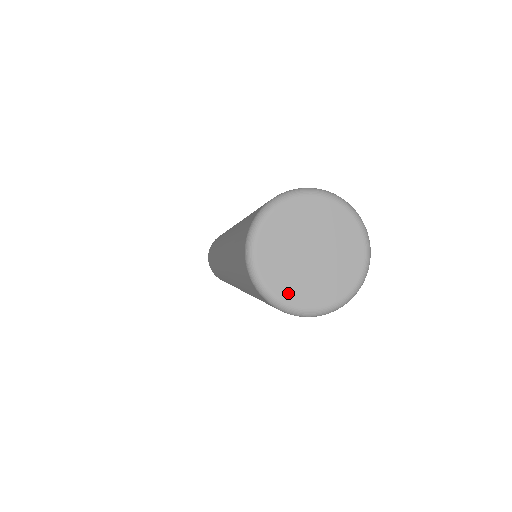
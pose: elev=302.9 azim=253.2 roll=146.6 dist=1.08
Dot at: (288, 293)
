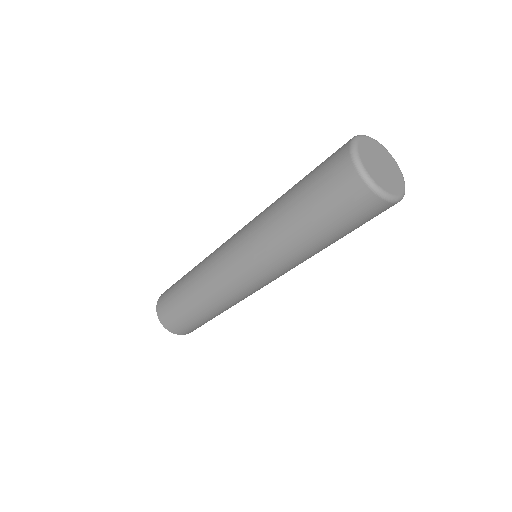
Dot at: (381, 184)
